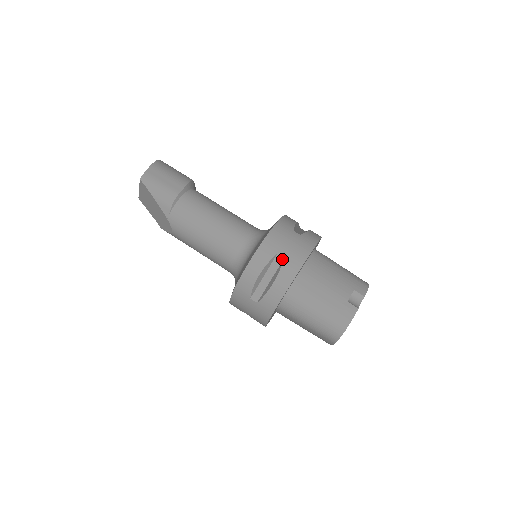
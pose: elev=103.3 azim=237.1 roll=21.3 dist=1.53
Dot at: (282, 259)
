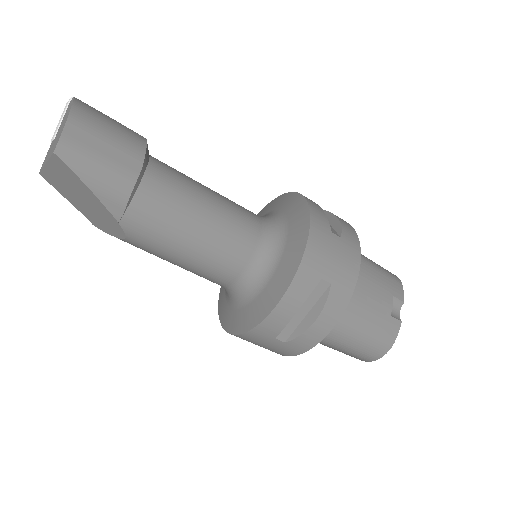
Dot at: (328, 285)
